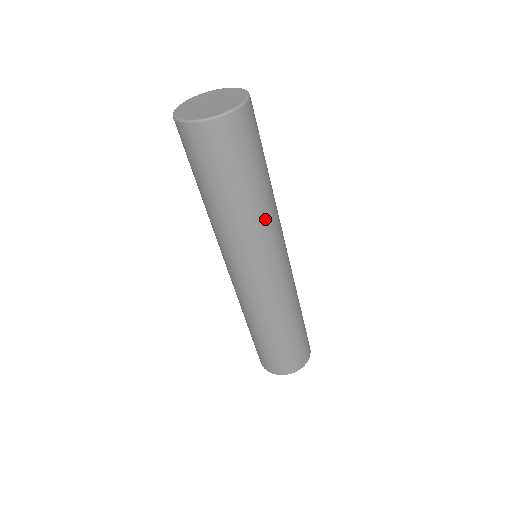
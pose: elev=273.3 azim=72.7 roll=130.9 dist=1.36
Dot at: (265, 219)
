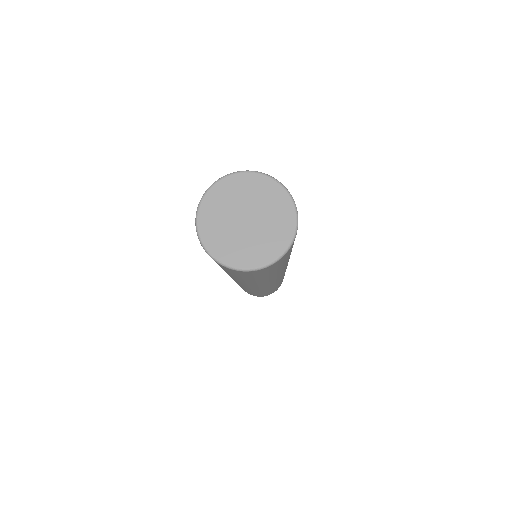
Dot at: (279, 273)
